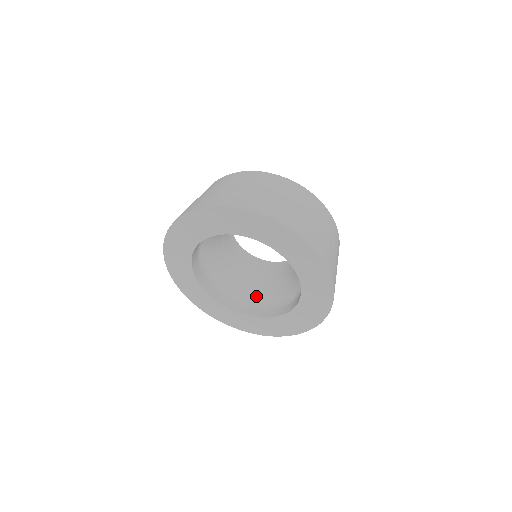
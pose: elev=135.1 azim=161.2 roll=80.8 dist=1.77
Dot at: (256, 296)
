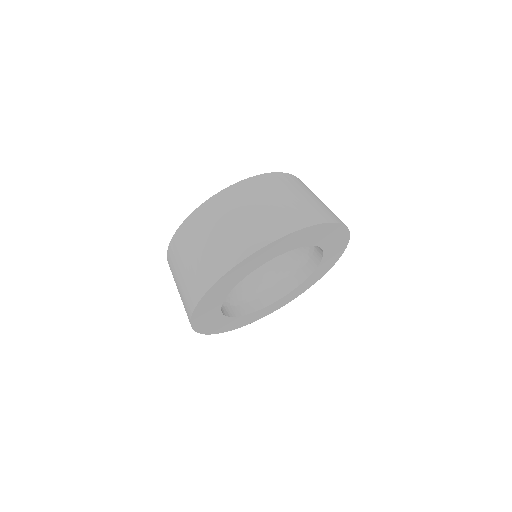
Dot at: (232, 295)
